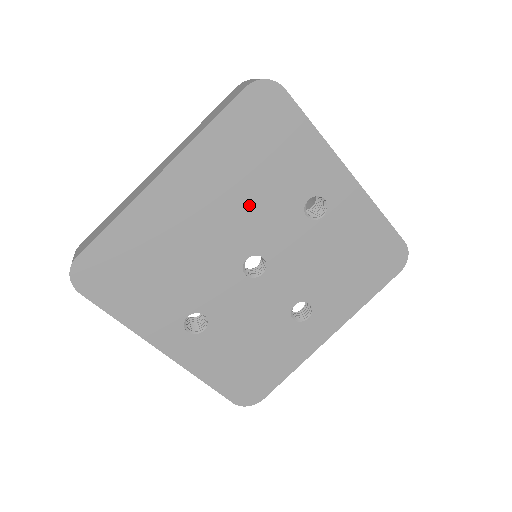
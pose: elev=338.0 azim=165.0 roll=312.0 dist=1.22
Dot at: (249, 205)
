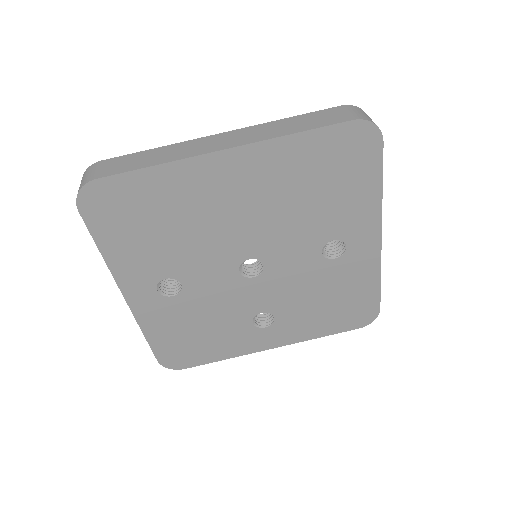
Dot at: (283, 218)
